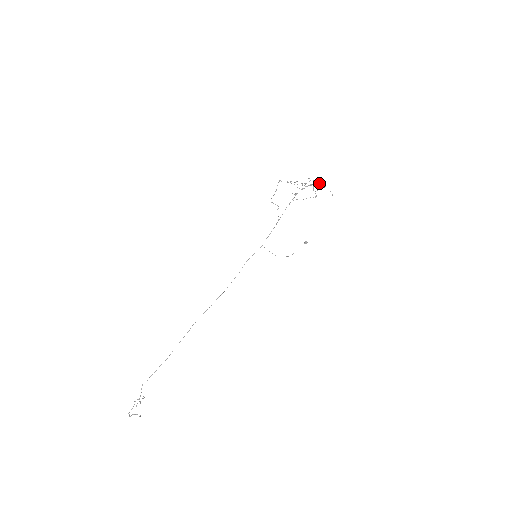
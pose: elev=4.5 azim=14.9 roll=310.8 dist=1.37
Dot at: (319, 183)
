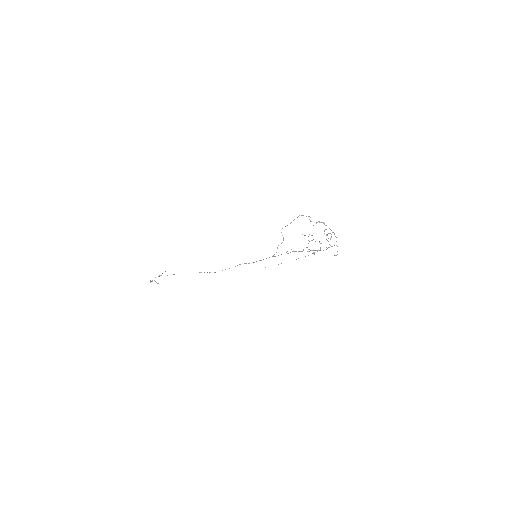
Dot at: occluded
